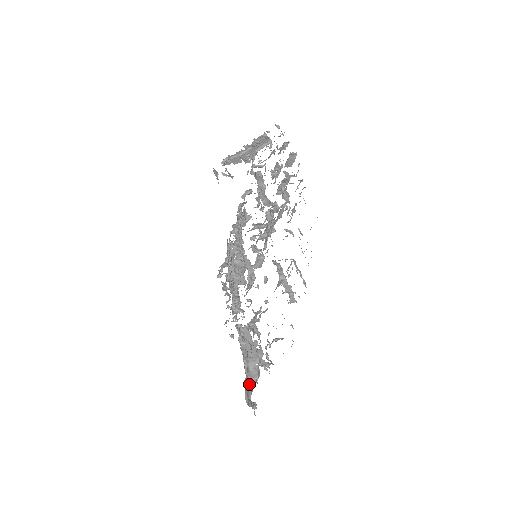
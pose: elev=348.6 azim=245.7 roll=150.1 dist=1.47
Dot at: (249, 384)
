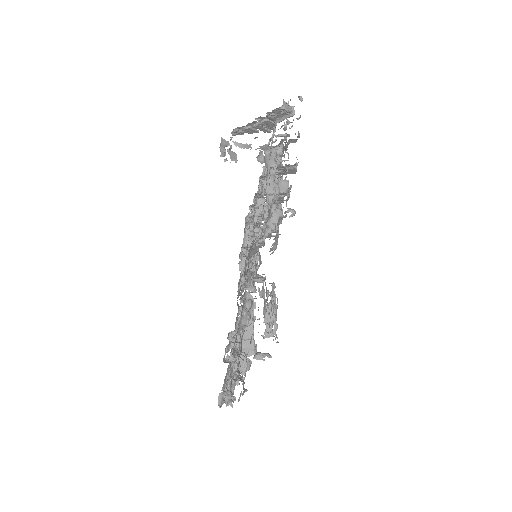
Dot at: occluded
